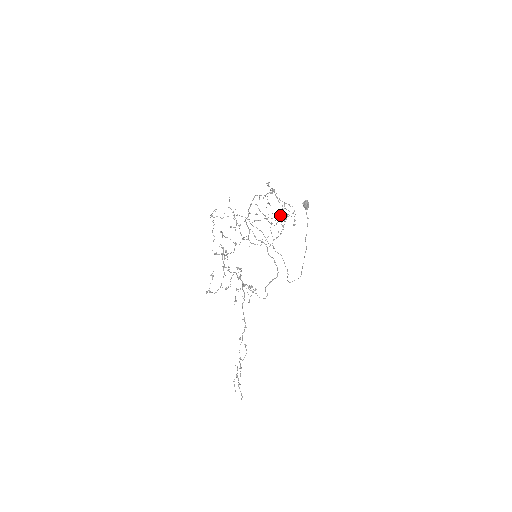
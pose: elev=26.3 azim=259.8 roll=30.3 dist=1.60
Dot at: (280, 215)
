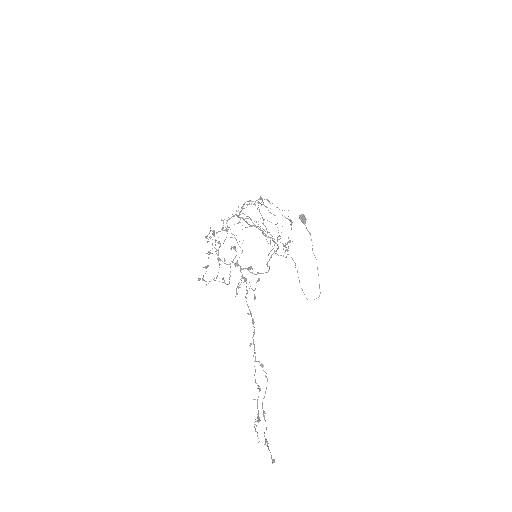
Dot at: occluded
